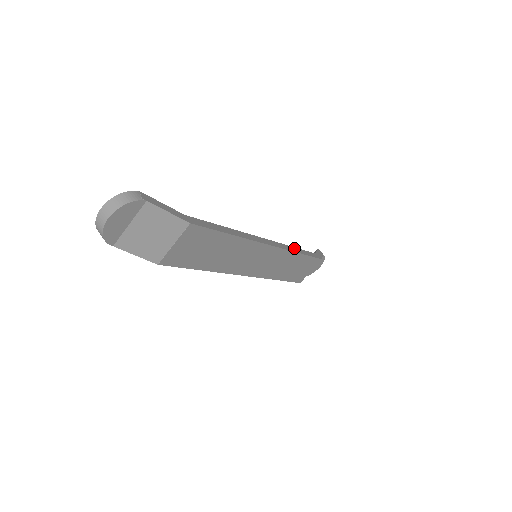
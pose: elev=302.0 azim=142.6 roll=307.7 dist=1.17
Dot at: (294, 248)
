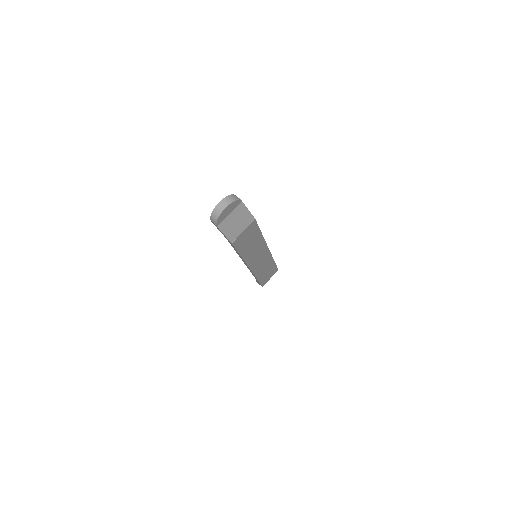
Dot at: occluded
